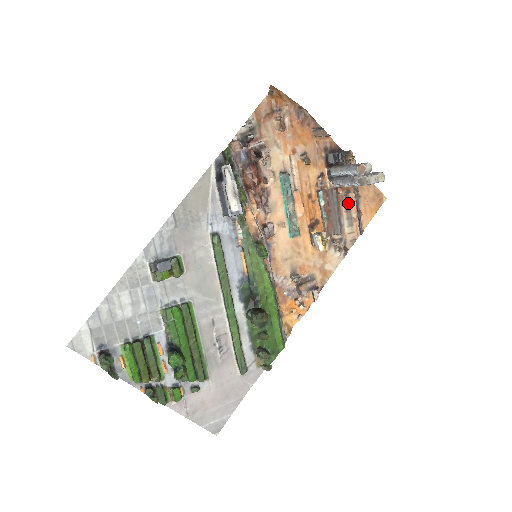
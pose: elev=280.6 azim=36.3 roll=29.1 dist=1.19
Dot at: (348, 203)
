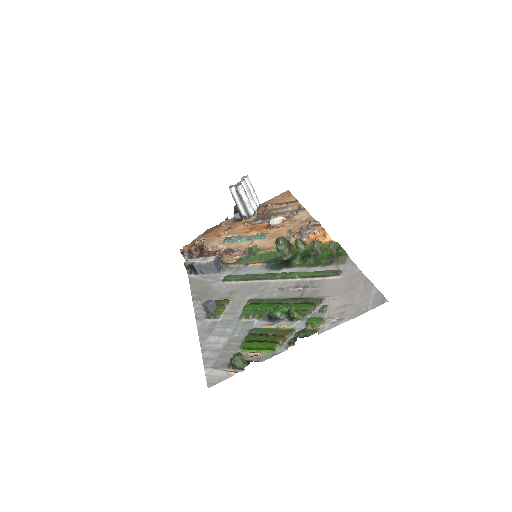
Dot at: (273, 209)
